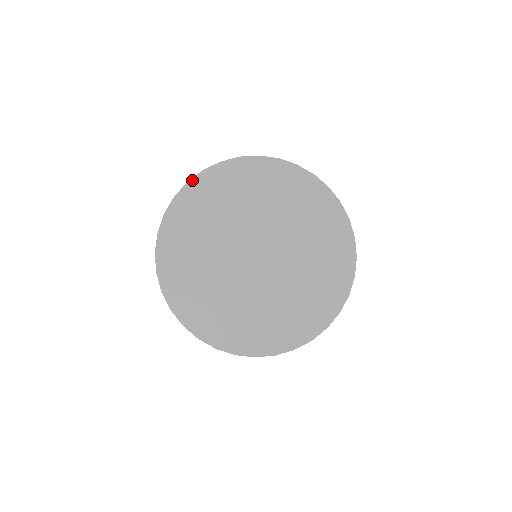
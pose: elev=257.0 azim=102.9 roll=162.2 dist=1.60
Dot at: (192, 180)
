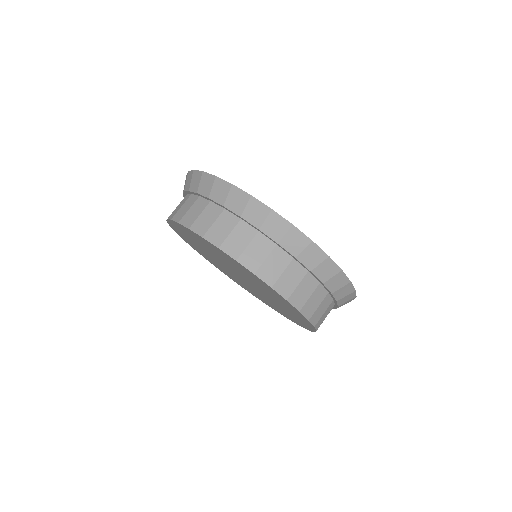
Dot at: occluded
